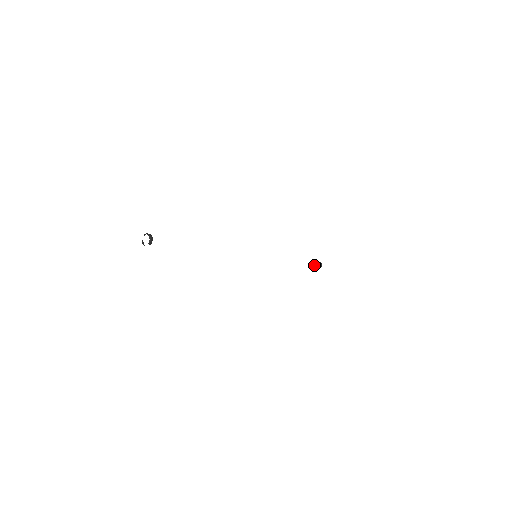
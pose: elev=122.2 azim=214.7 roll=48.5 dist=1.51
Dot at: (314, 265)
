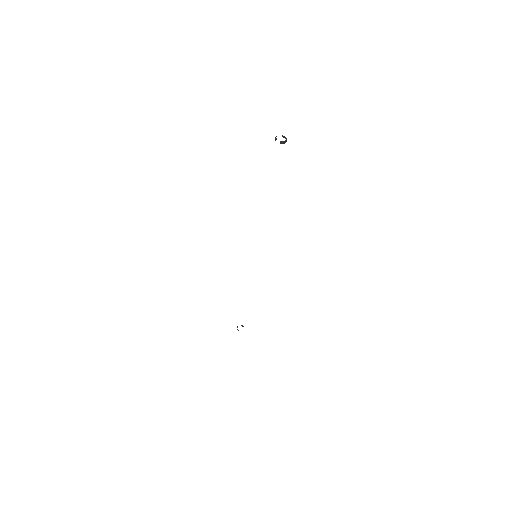
Dot at: occluded
